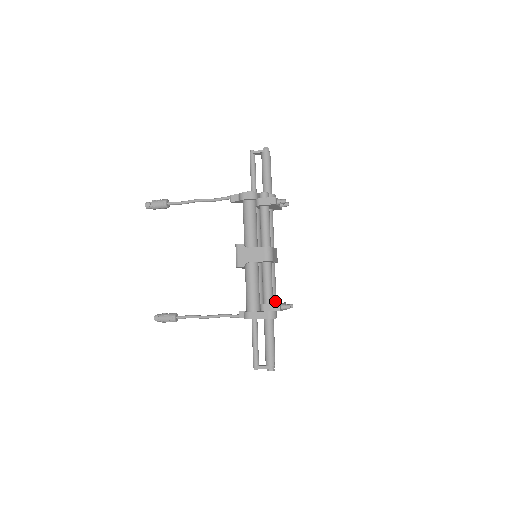
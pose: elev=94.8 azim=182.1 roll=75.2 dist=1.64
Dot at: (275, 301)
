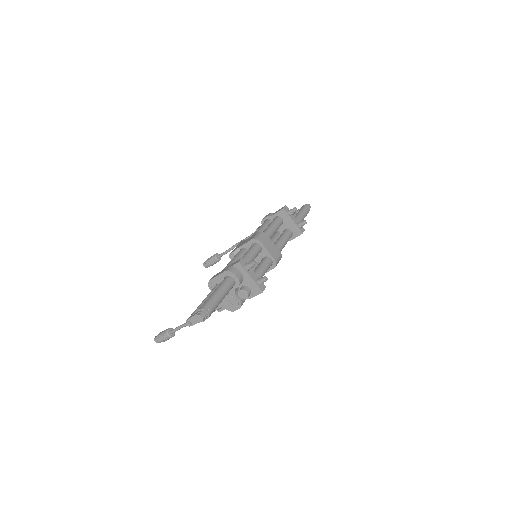
Dot at: occluded
